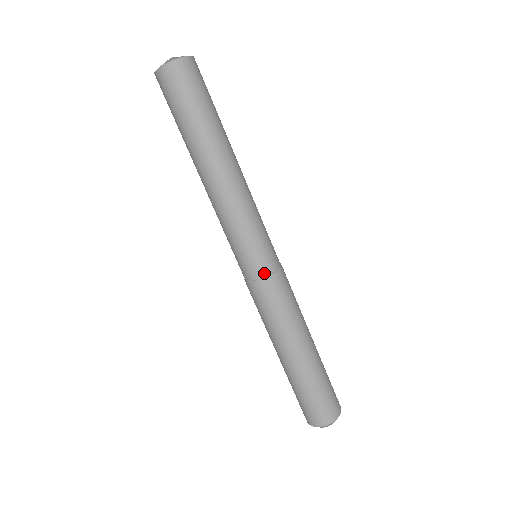
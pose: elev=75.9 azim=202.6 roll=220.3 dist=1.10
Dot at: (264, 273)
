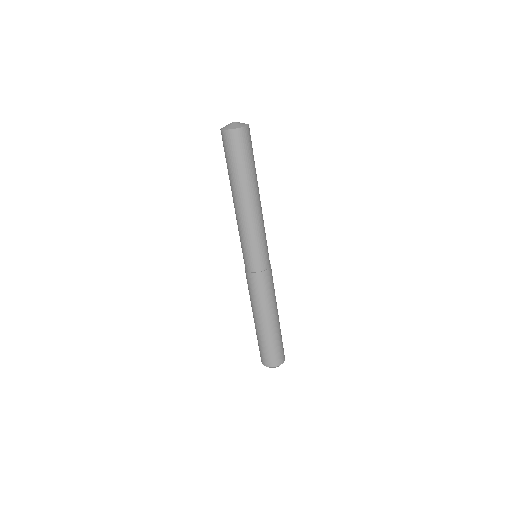
Dot at: (247, 269)
